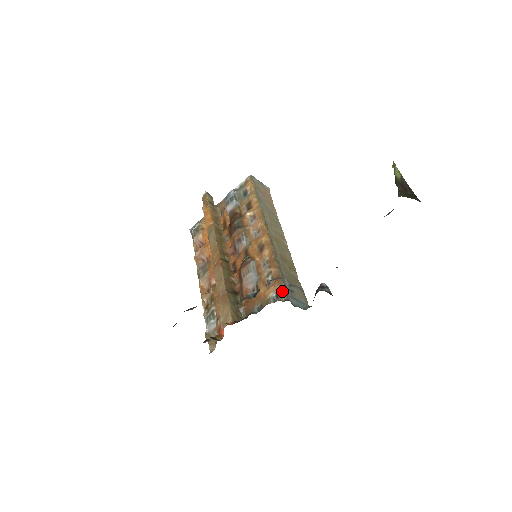
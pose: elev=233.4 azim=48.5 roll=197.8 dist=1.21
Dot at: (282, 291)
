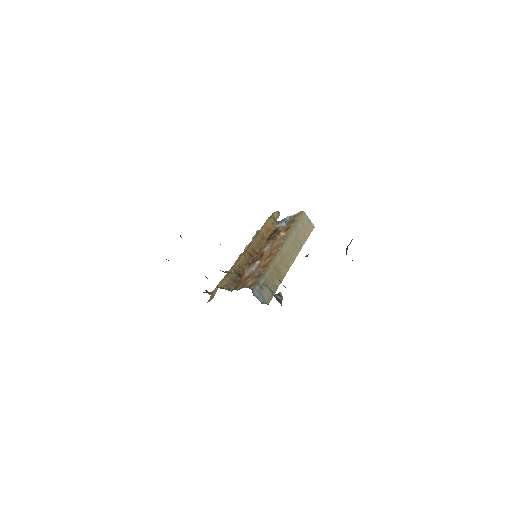
Dot at: (254, 283)
